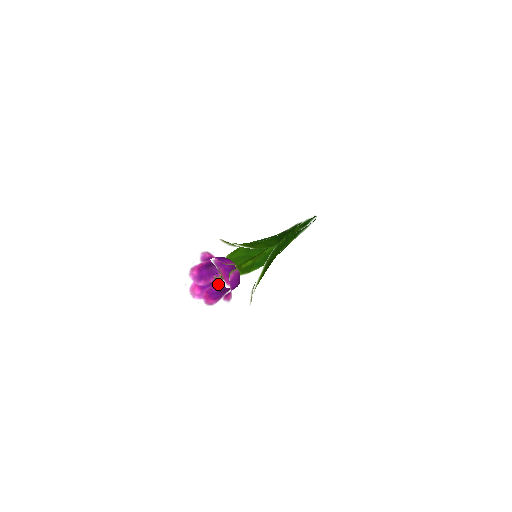
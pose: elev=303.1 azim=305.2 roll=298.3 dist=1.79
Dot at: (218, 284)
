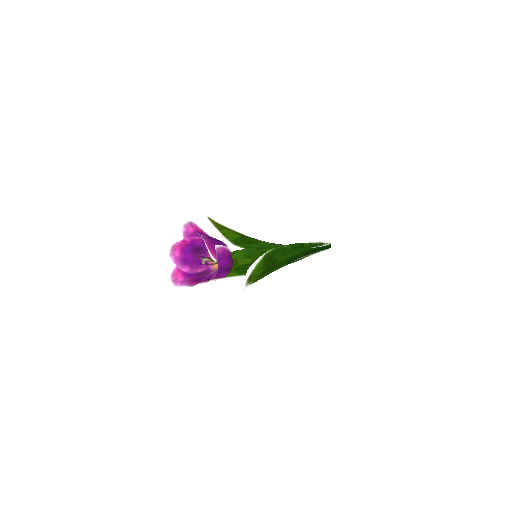
Dot at: (207, 275)
